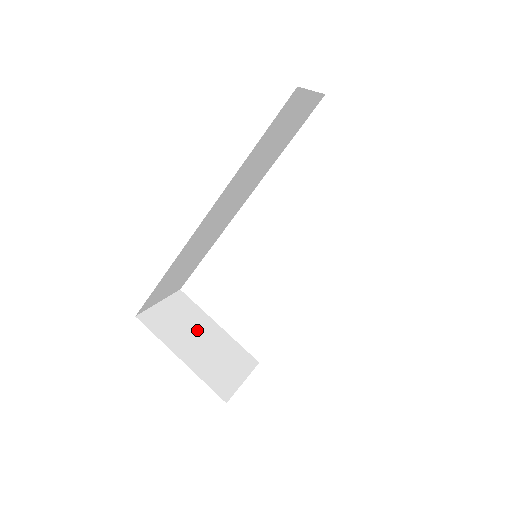
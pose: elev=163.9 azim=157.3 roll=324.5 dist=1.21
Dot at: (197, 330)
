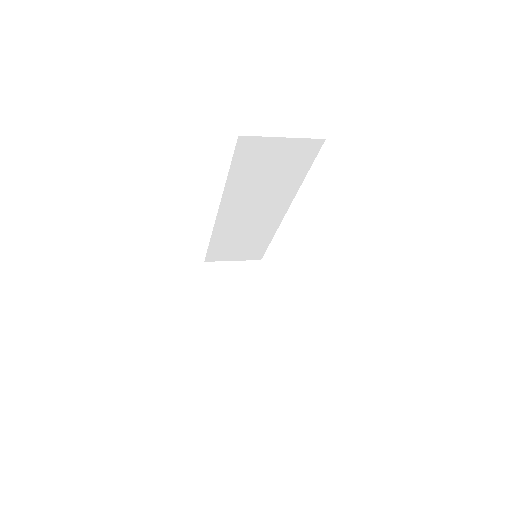
Dot at: (243, 293)
